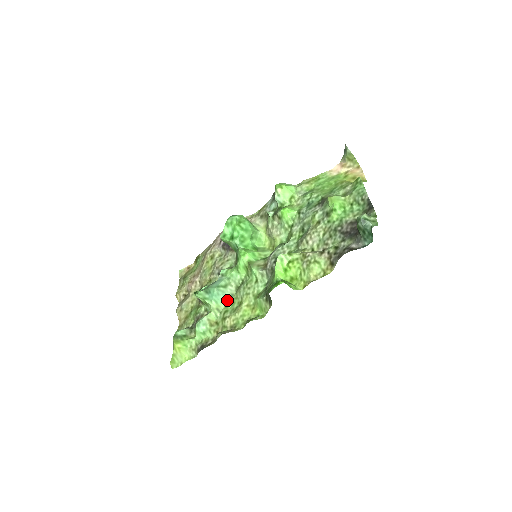
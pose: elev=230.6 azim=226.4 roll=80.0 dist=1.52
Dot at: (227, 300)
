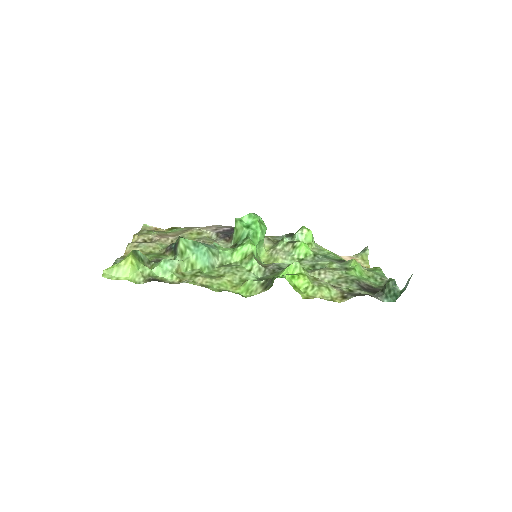
Dot at: (207, 265)
